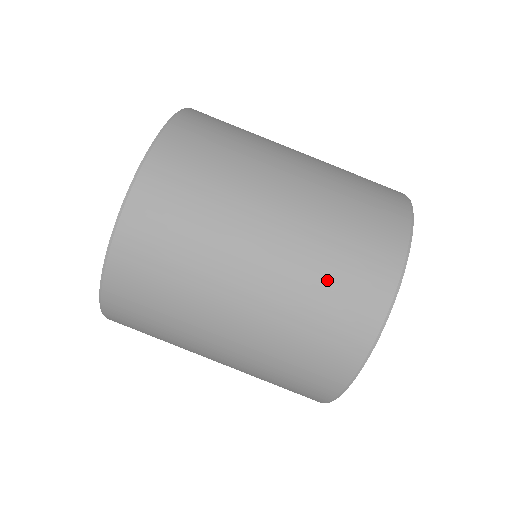
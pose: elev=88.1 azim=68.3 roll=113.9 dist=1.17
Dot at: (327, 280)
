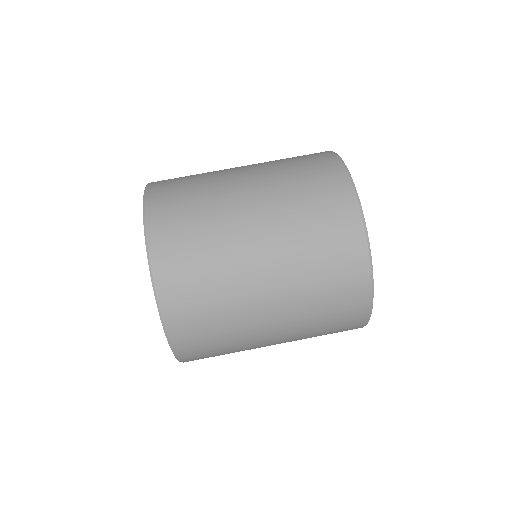
Dot at: (306, 204)
